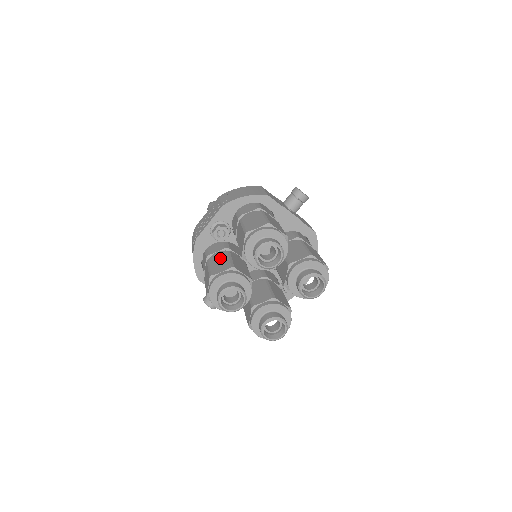
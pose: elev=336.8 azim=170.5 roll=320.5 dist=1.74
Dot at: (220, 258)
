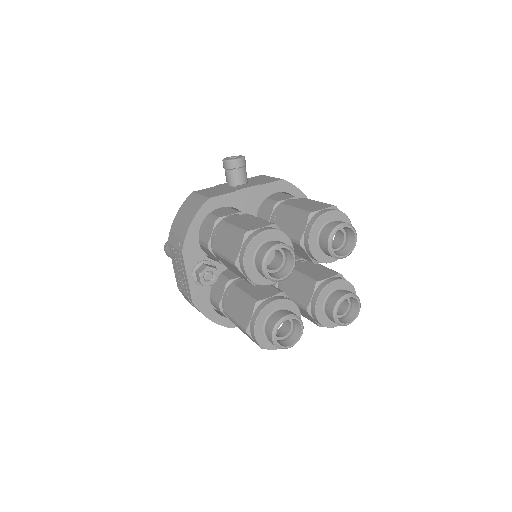
Dot at: (233, 301)
